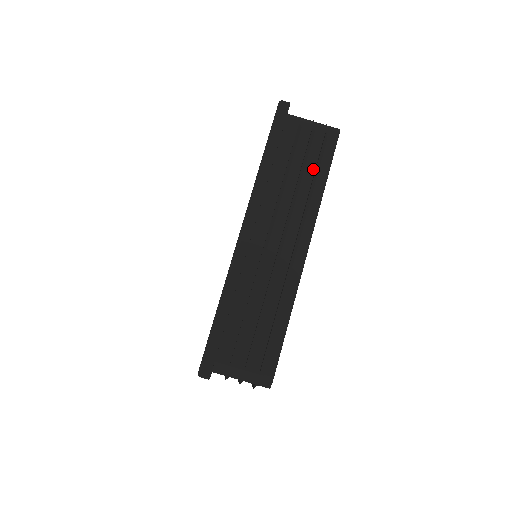
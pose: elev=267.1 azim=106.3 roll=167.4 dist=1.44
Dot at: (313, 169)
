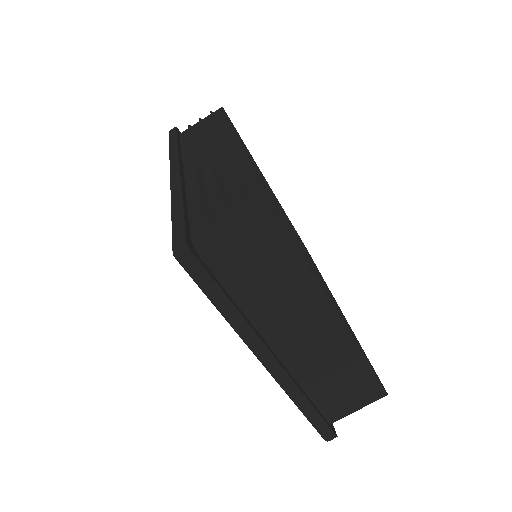
Dot at: (213, 124)
